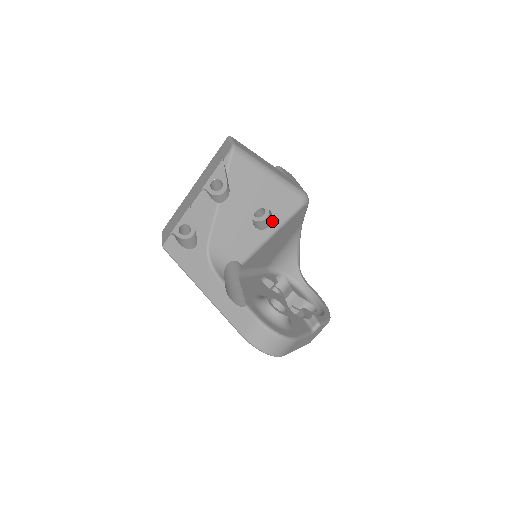
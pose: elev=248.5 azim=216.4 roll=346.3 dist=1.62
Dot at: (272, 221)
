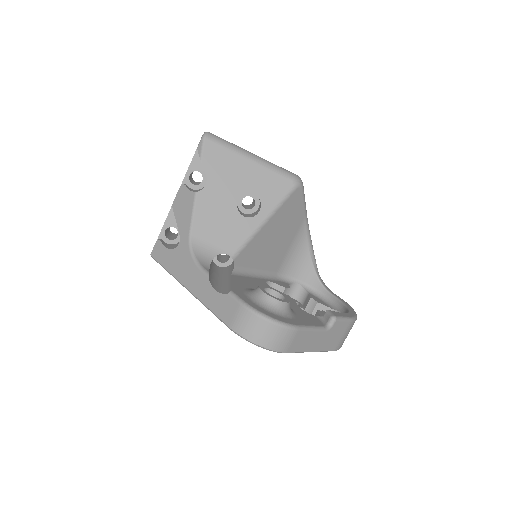
Dot at: (261, 207)
